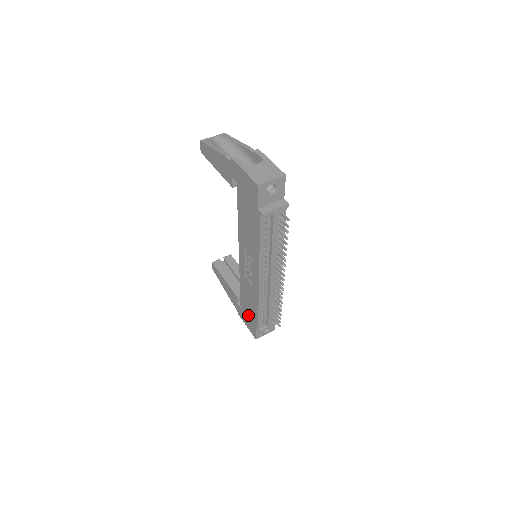
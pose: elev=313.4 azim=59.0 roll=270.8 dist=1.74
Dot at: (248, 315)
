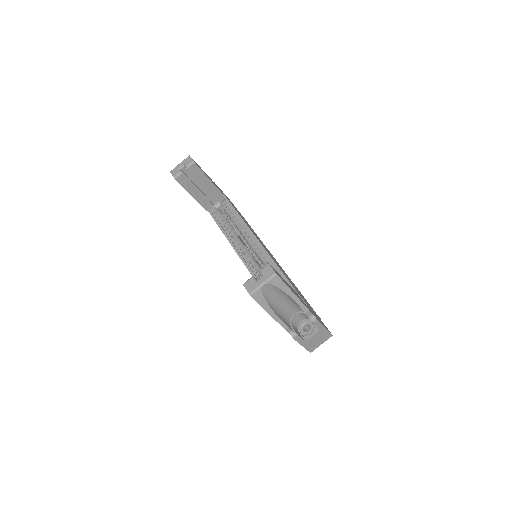
Dot at: occluded
